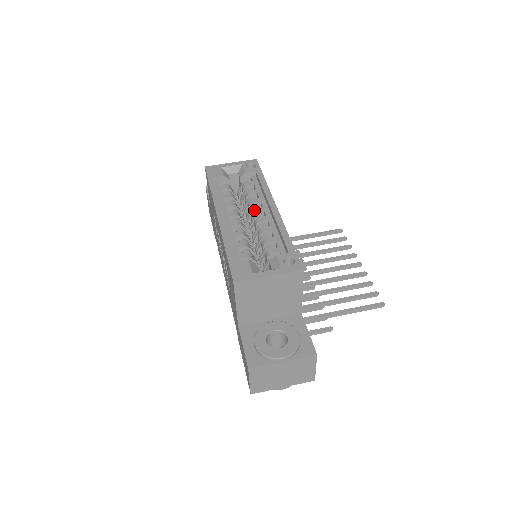
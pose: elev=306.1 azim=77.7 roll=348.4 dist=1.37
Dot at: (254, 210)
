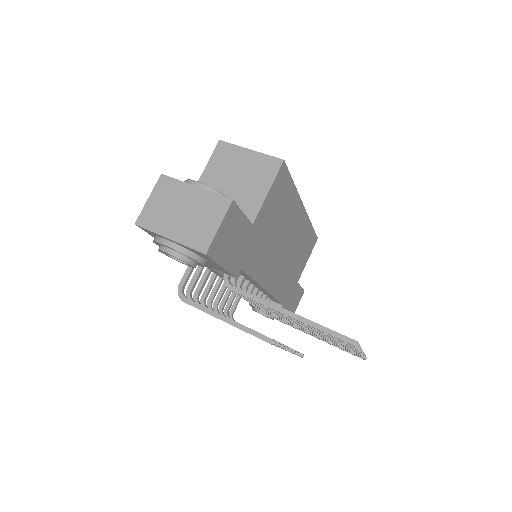
Dot at: occluded
